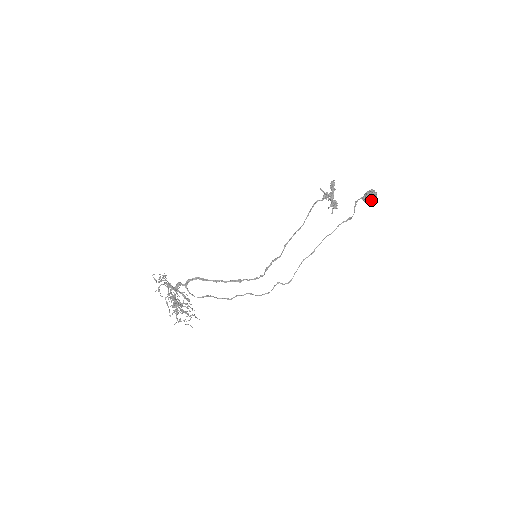
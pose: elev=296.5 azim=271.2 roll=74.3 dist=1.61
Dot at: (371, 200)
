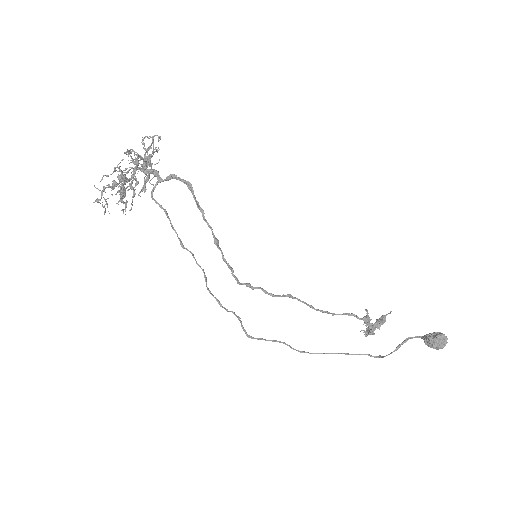
Dot at: (436, 342)
